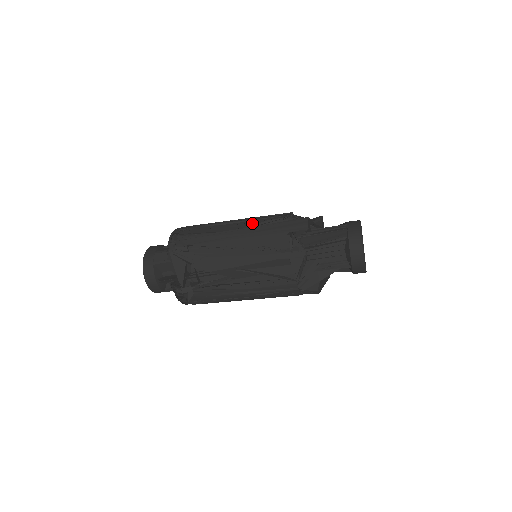
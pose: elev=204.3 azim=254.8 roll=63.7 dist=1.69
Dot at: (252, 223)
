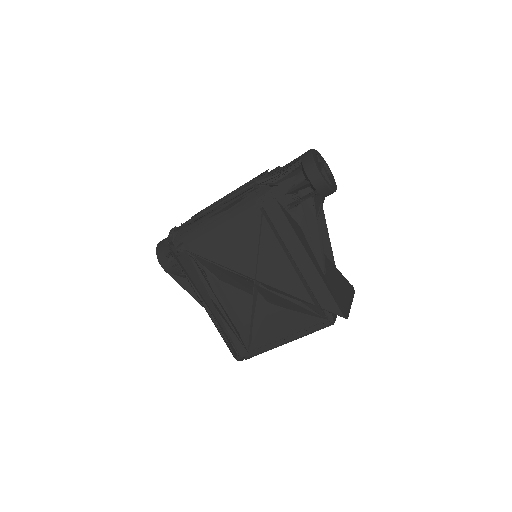
Dot at: occluded
